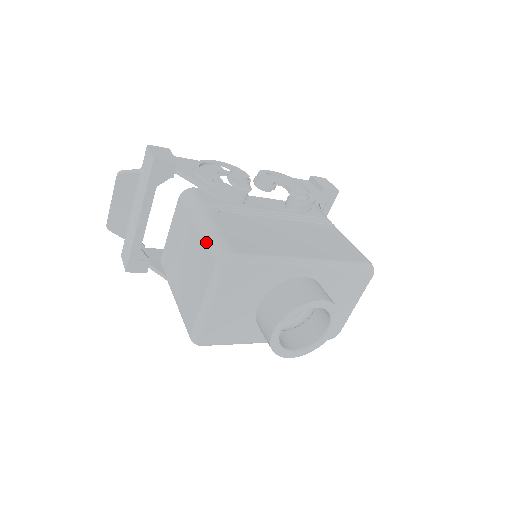
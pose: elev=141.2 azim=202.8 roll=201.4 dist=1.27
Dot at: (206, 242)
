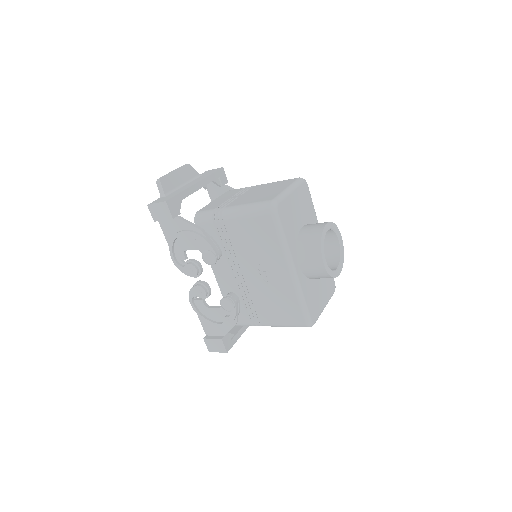
Dot at: (280, 181)
